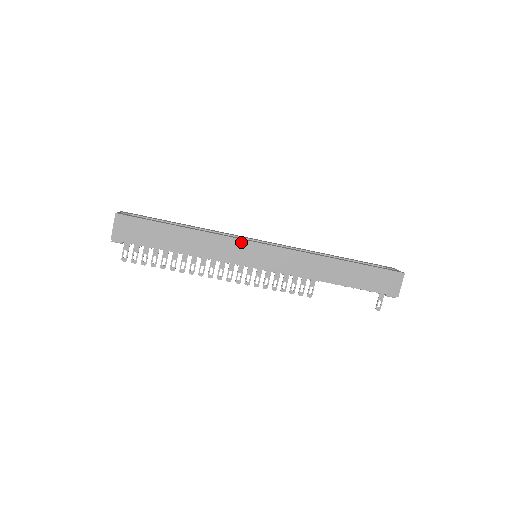
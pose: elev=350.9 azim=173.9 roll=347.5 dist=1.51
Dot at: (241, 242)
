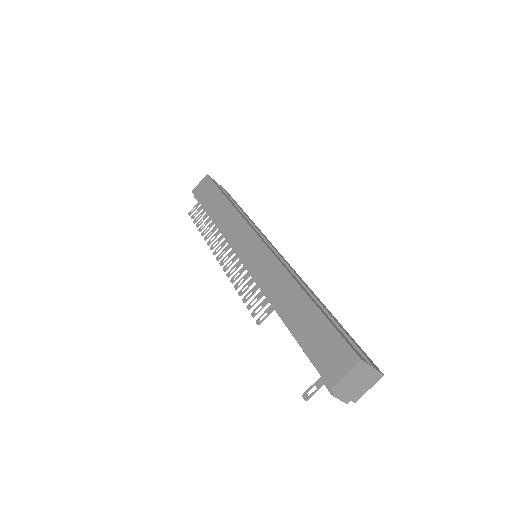
Dot at: (247, 227)
